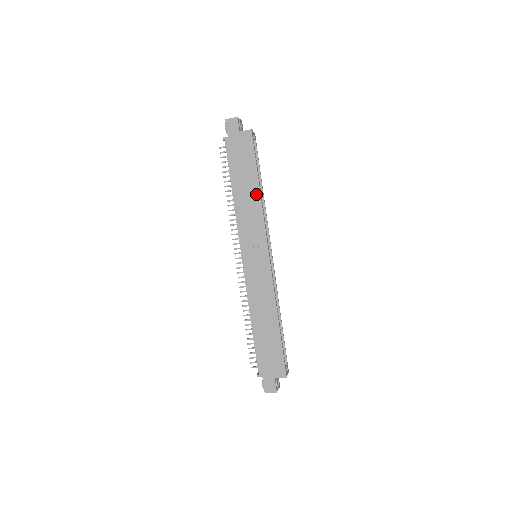
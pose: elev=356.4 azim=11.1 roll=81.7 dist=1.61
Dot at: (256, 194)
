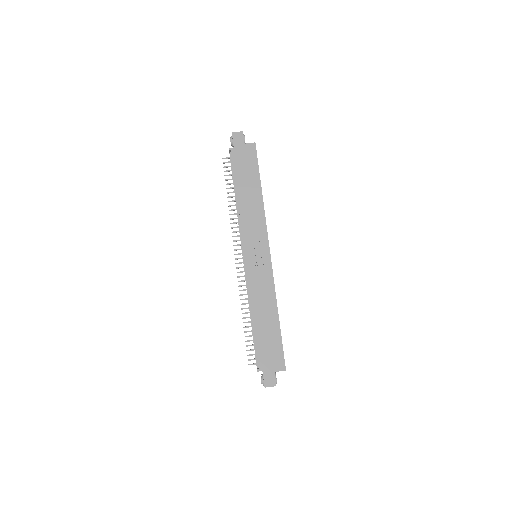
Dot at: (259, 198)
